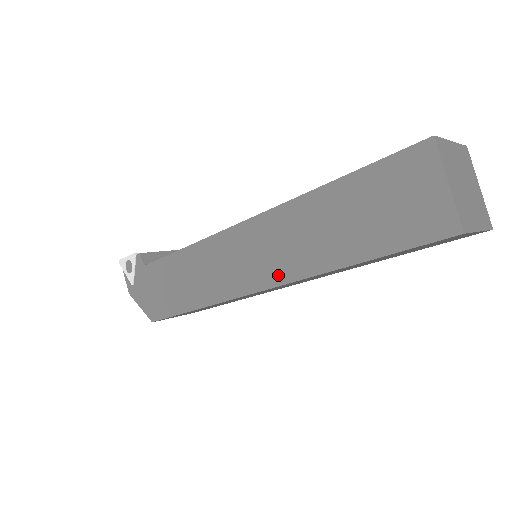
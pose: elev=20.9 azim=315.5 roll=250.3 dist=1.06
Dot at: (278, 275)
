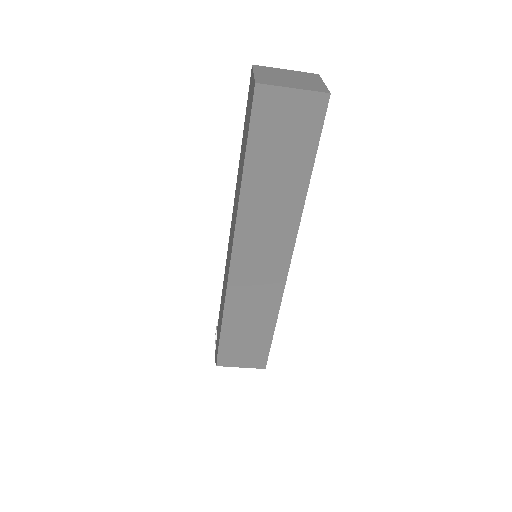
Dot at: occluded
